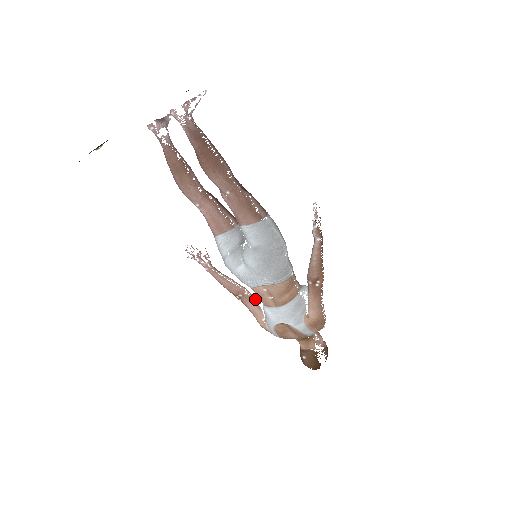
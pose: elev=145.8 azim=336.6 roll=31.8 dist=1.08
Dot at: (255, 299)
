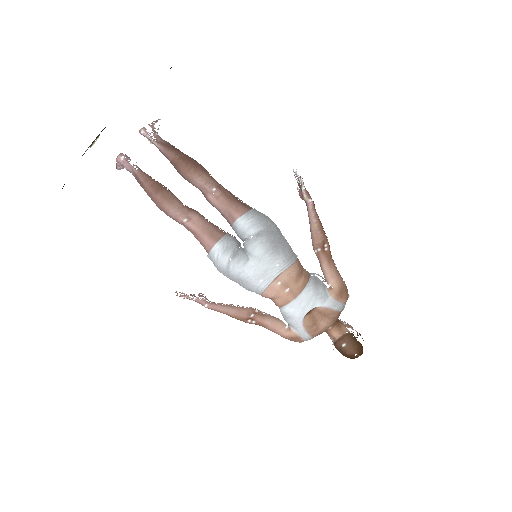
Dot at: (268, 314)
